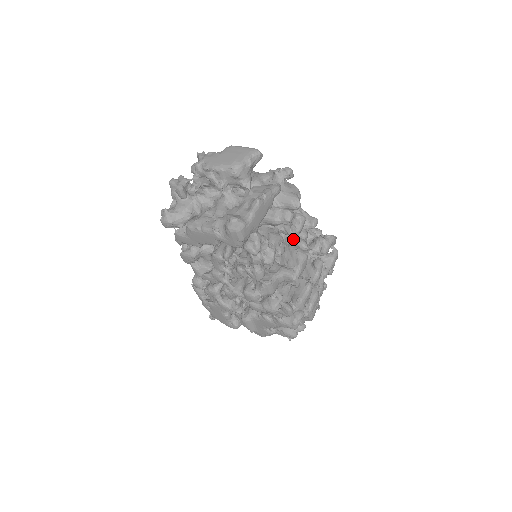
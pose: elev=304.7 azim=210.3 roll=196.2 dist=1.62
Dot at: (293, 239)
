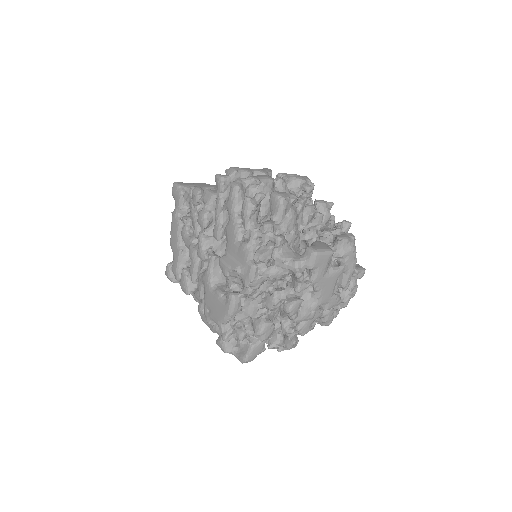
Dot at: occluded
